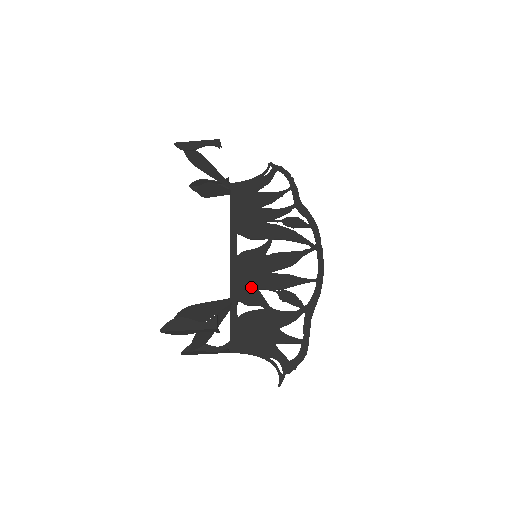
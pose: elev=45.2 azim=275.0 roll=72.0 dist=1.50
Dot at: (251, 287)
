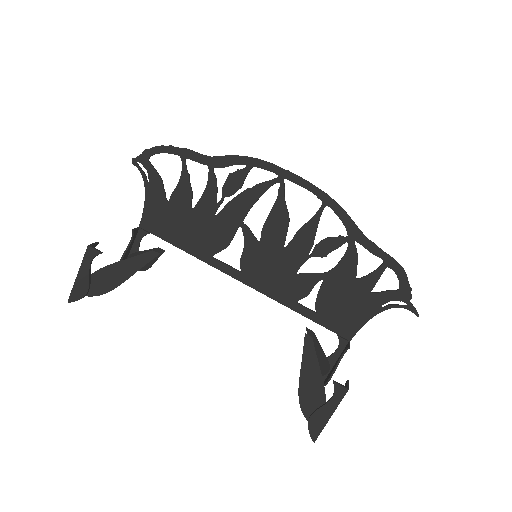
Dot at: (289, 280)
